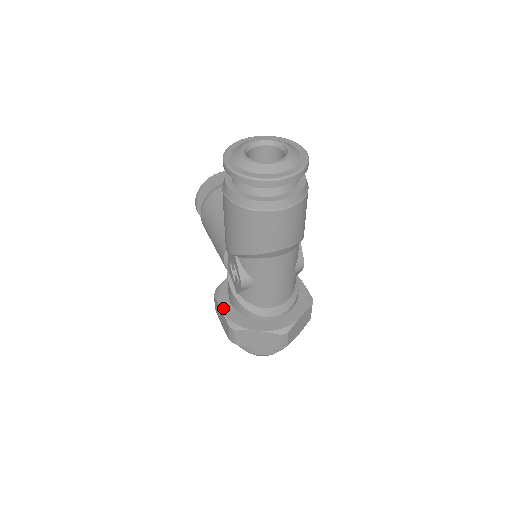
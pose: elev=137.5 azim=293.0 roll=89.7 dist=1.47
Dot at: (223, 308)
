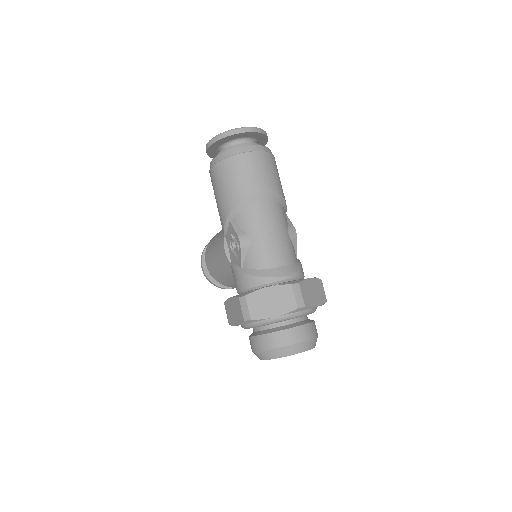
Dot at: occluded
